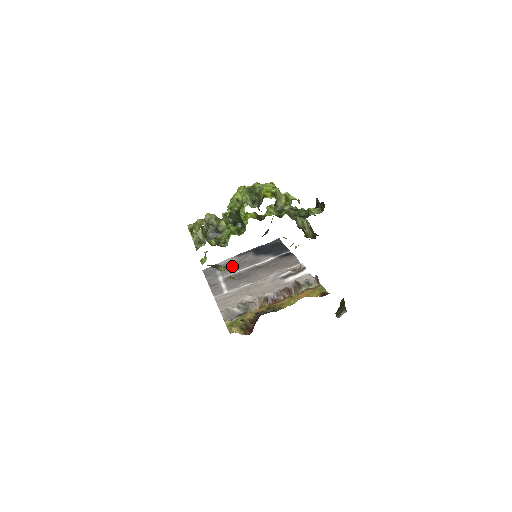
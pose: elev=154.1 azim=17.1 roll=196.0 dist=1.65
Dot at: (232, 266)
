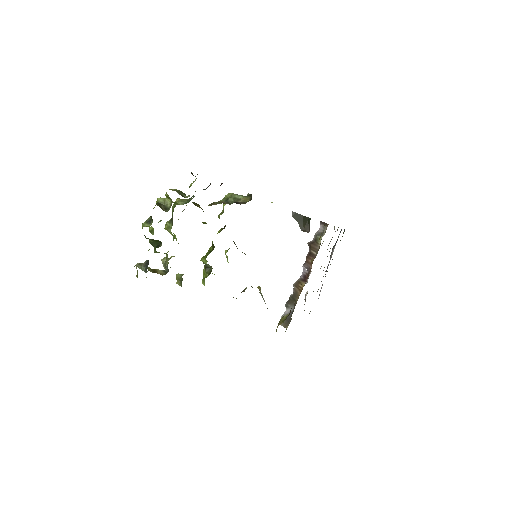
Dot at: occluded
